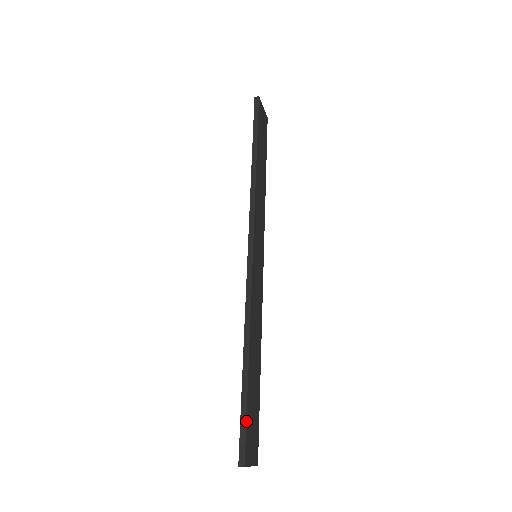
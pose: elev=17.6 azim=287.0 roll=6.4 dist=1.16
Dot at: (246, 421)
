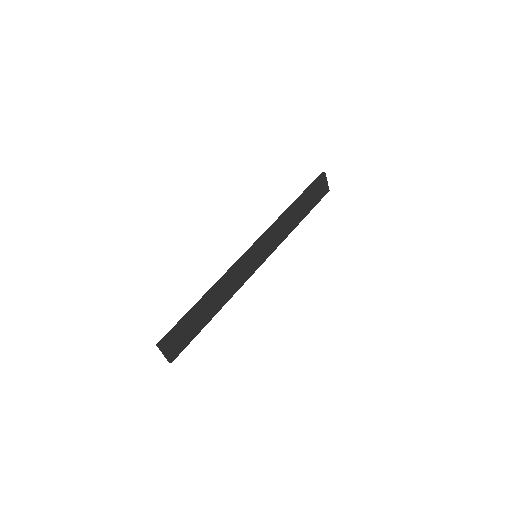
Dot at: (178, 326)
